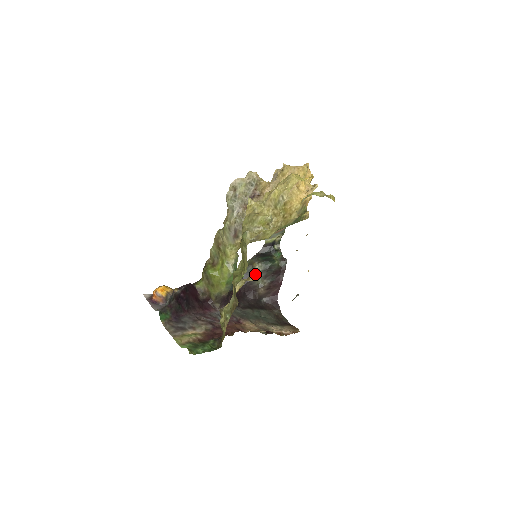
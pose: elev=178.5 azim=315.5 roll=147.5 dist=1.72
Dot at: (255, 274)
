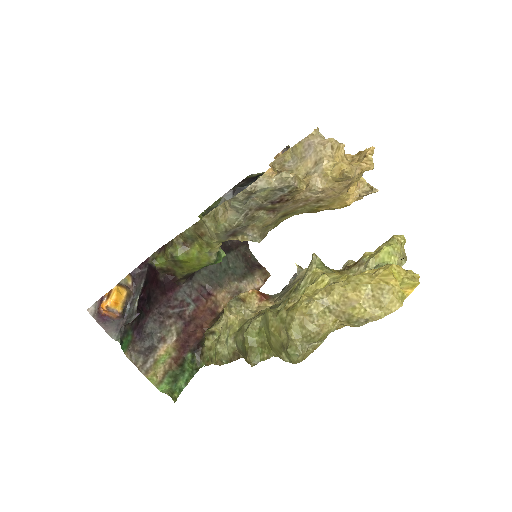
Dot at: (258, 295)
